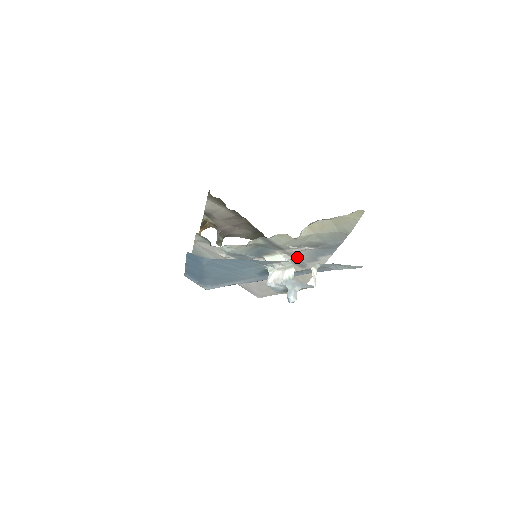
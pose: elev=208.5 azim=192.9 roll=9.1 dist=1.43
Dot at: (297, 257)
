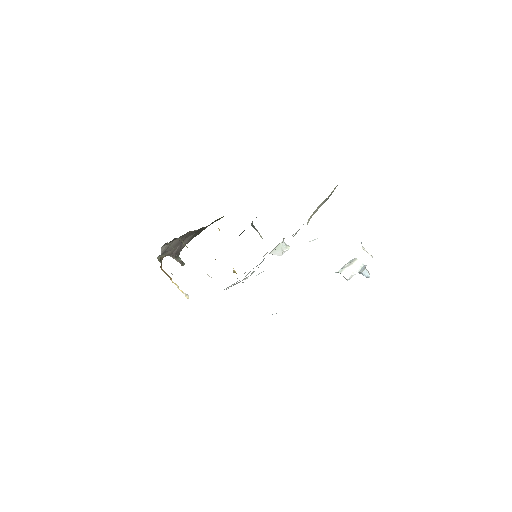
Dot at: occluded
